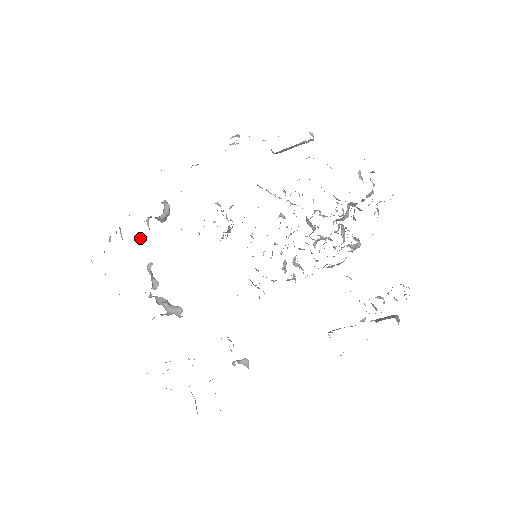
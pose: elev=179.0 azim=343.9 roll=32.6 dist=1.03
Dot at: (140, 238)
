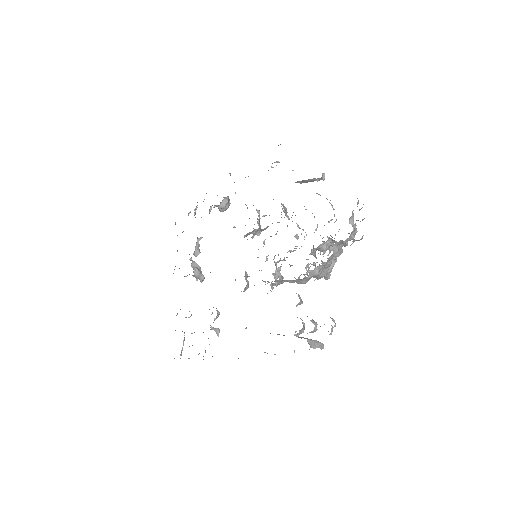
Dot at: occluded
